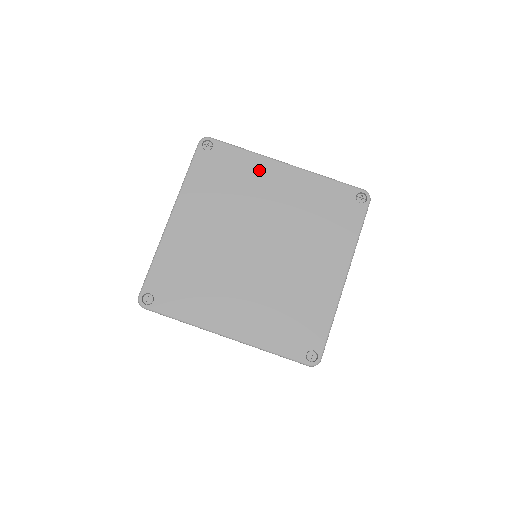
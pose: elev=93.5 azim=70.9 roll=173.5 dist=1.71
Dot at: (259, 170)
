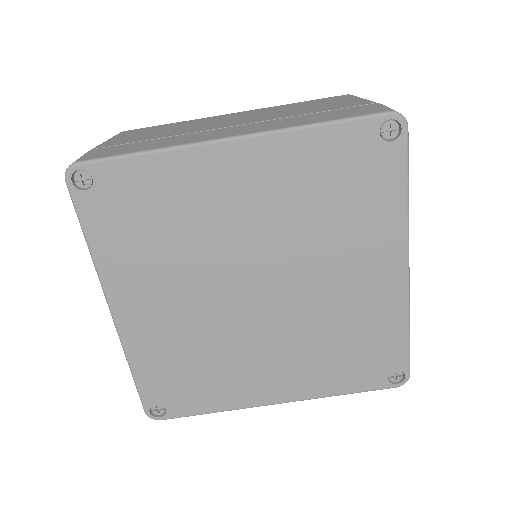
Dot at: (192, 176)
